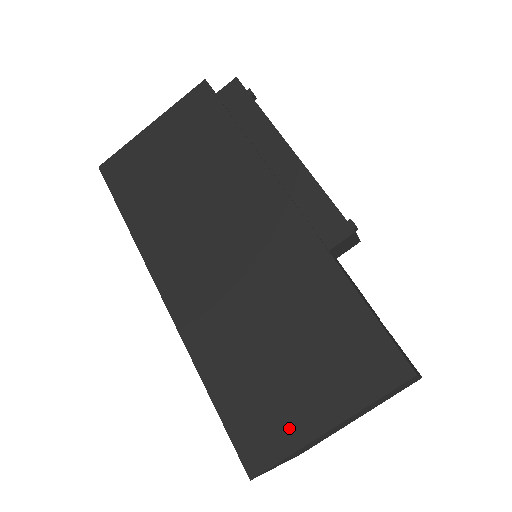
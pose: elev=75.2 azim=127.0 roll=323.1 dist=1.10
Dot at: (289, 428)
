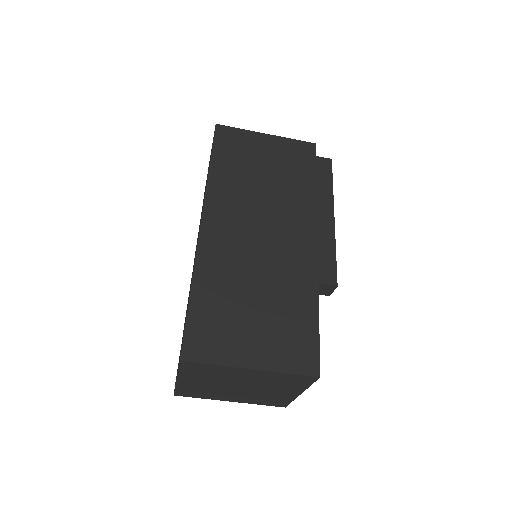
Dot at: (227, 350)
